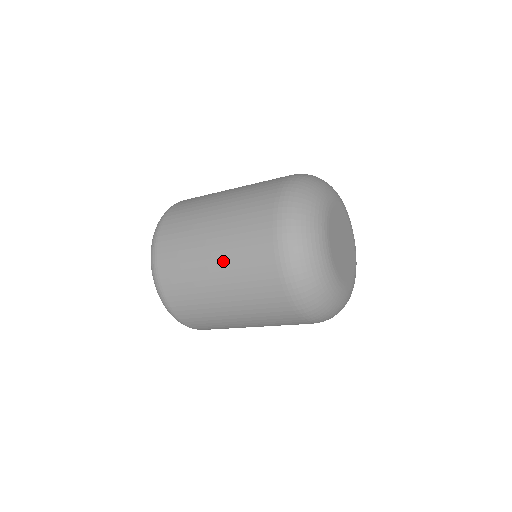
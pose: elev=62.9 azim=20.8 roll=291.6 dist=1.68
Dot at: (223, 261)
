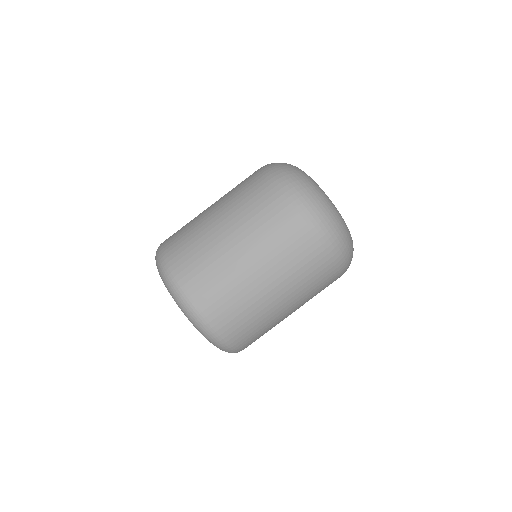
Dot at: (225, 207)
